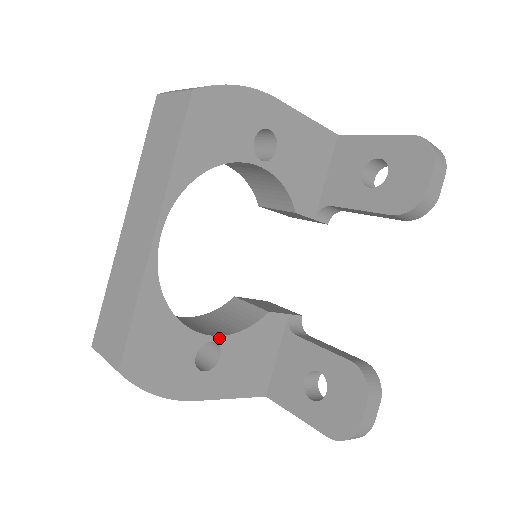
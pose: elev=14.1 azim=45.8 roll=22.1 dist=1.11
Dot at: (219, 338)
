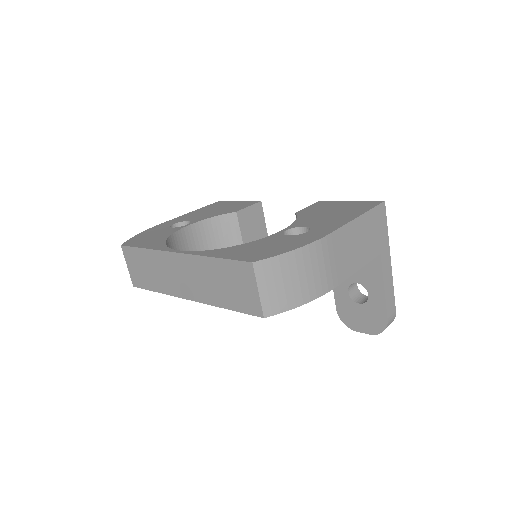
Dot at: occluded
